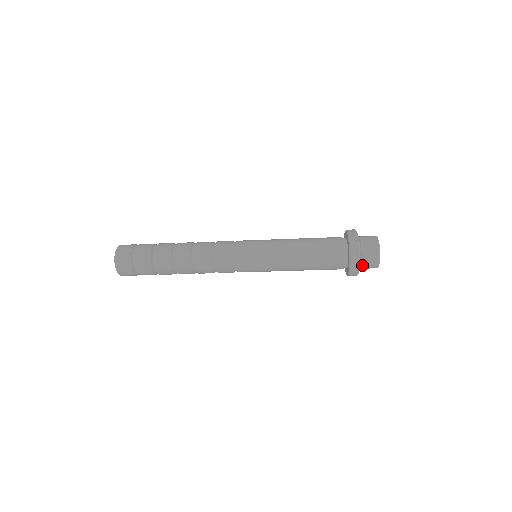
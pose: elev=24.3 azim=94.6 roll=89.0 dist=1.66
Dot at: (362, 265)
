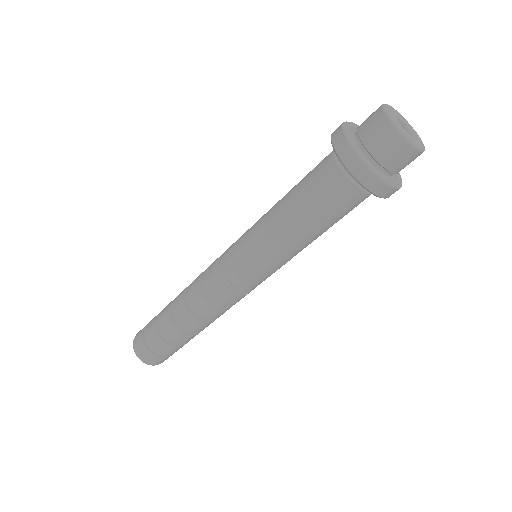
Dot at: (371, 152)
